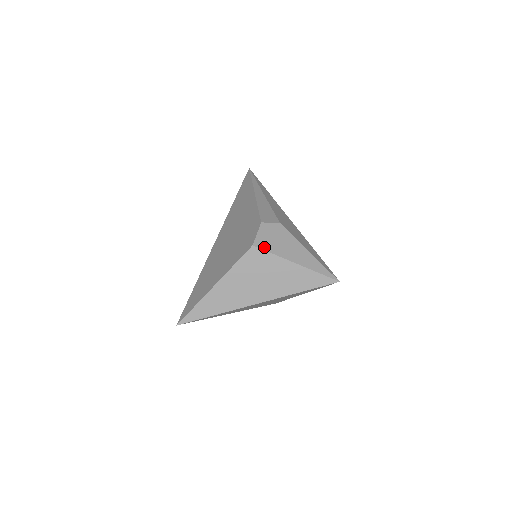
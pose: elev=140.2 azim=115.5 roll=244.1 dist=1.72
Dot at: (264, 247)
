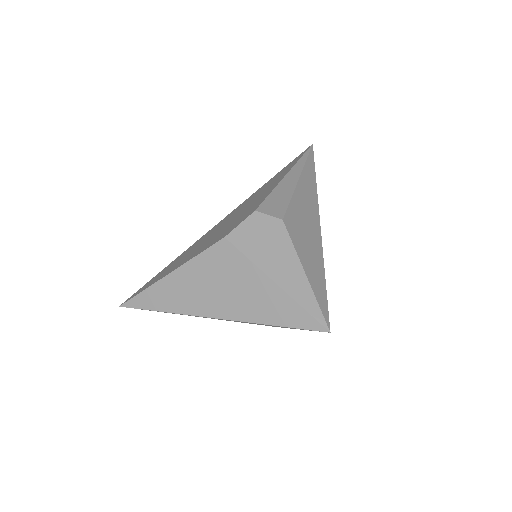
Dot at: (240, 245)
